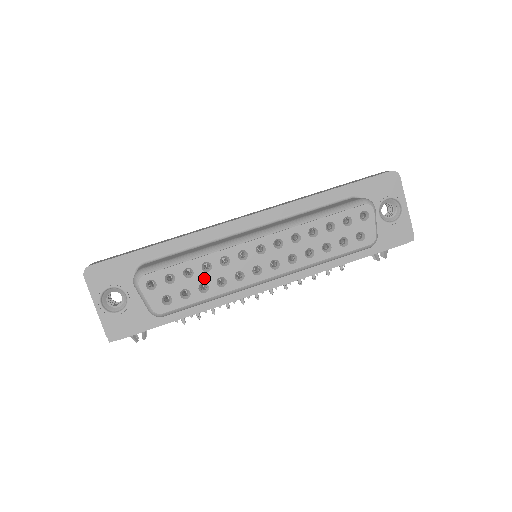
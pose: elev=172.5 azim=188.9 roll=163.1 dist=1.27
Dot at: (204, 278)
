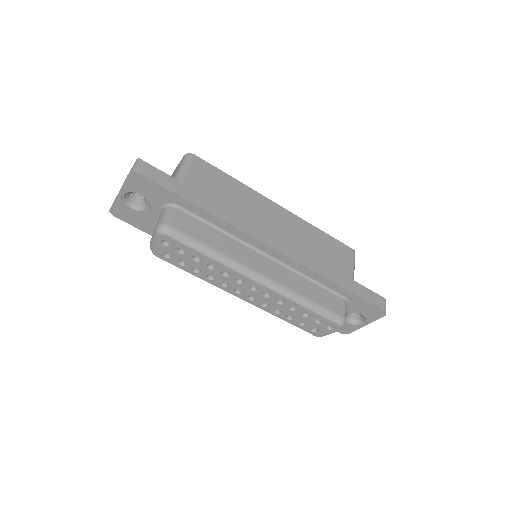
Dot at: (203, 268)
